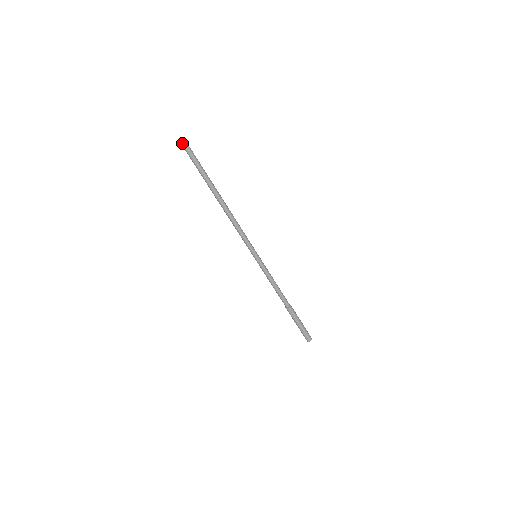
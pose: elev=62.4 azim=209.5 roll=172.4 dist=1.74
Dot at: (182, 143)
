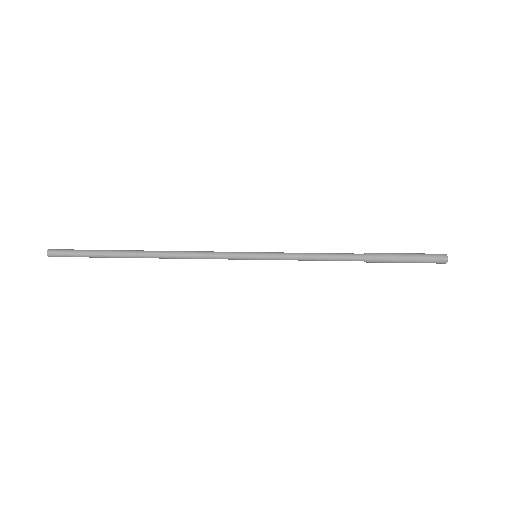
Dot at: (51, 256)
